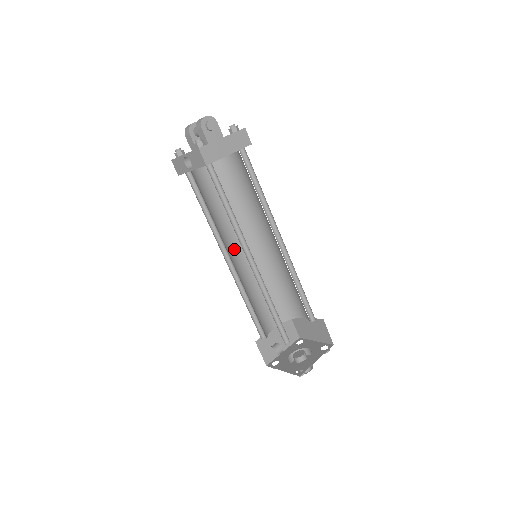
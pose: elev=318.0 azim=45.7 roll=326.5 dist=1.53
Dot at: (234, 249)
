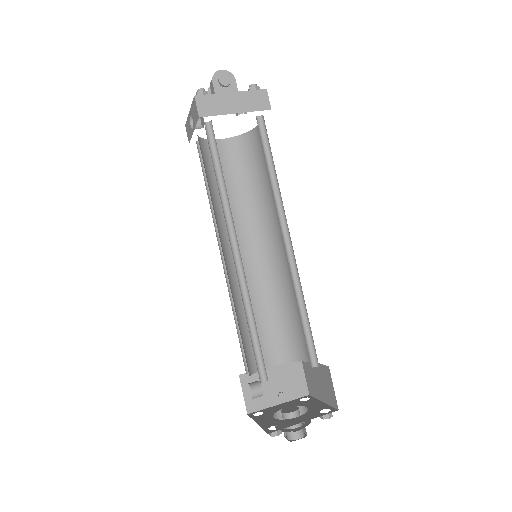
Dot at: occluded
